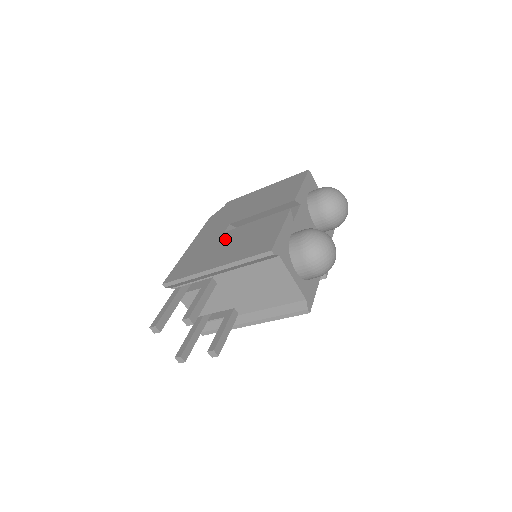
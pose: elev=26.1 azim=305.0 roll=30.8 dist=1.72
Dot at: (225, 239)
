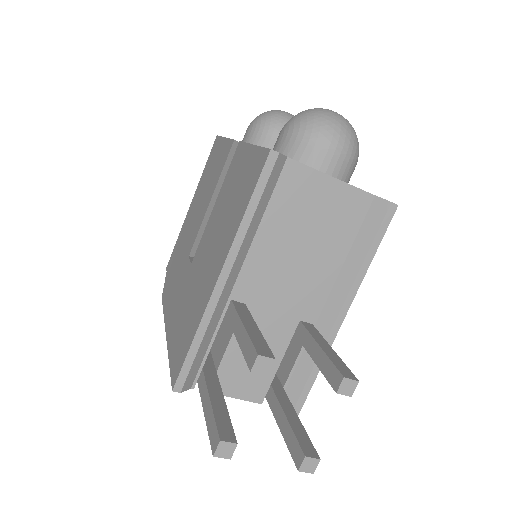
Dot at: (199, 259)
